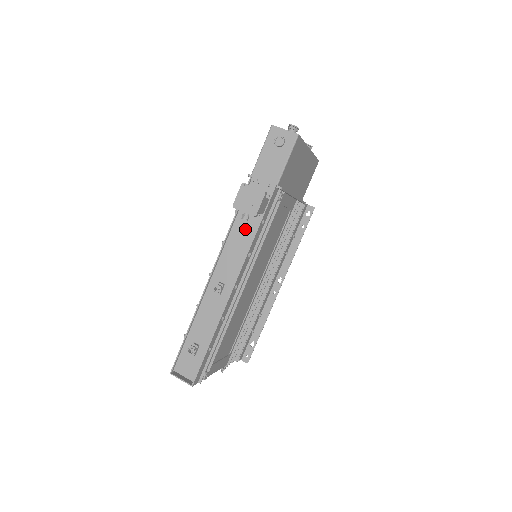
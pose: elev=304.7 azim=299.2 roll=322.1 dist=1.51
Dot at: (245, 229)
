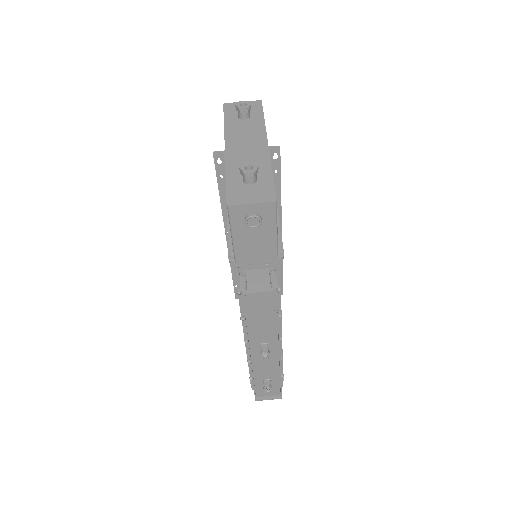
Dot at: occluded
